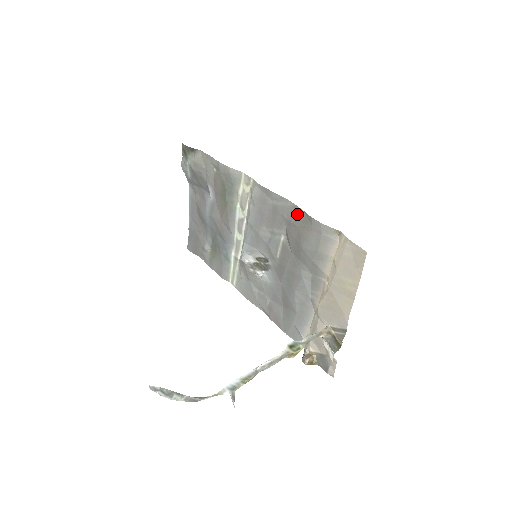
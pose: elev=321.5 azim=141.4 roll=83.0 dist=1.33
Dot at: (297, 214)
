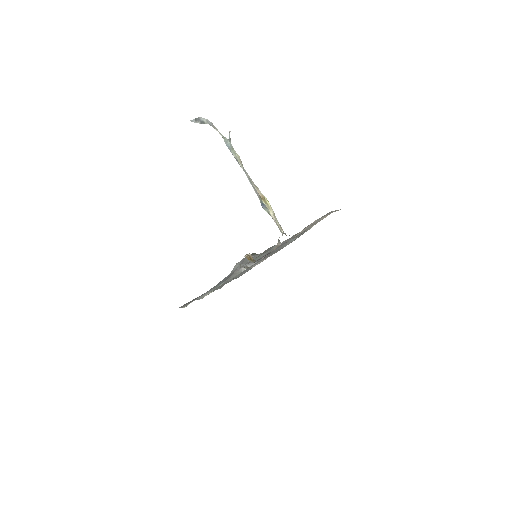
Dot at: occluded
